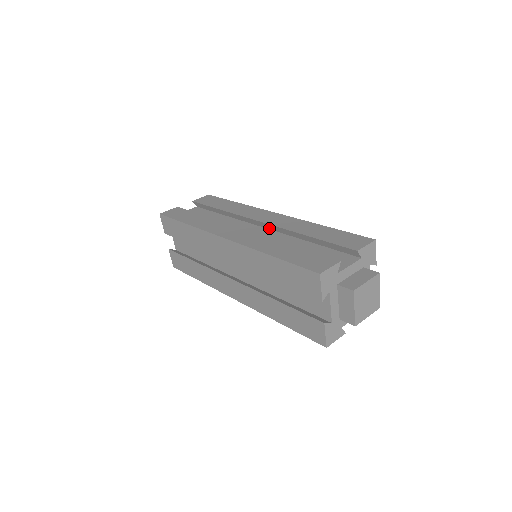
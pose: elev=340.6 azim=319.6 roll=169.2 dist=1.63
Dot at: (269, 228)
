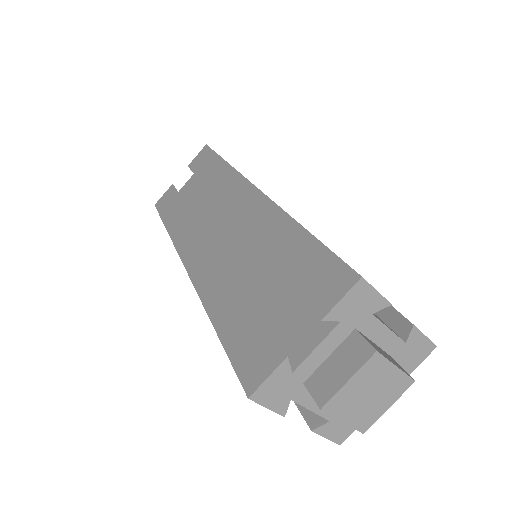
Dot at: occluded
